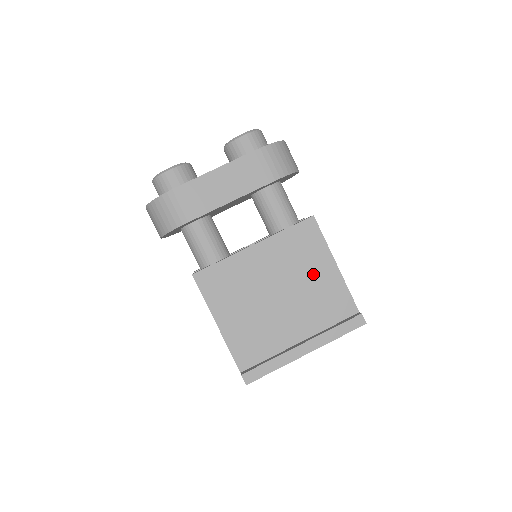
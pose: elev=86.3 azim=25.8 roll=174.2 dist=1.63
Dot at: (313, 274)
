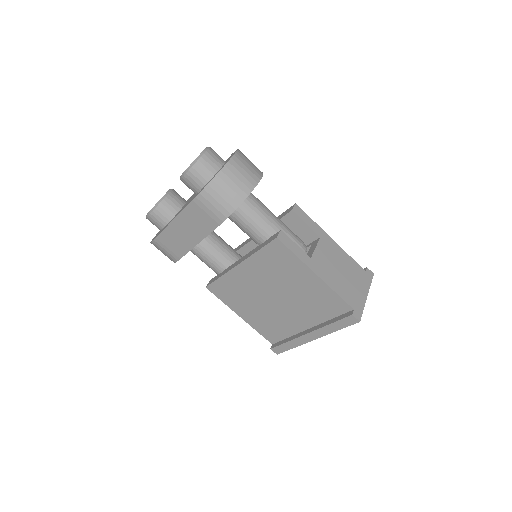
Dot at: (298, 283)
